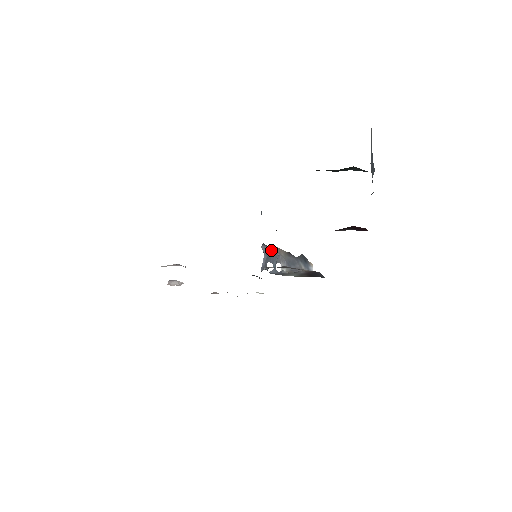
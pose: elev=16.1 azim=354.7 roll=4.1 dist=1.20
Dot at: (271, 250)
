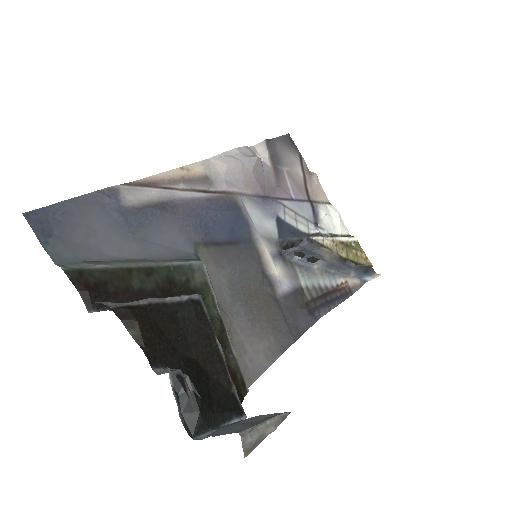
Dot at: (312, 248)
